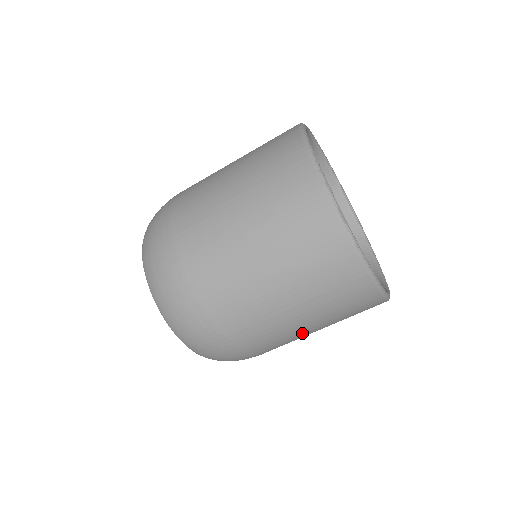
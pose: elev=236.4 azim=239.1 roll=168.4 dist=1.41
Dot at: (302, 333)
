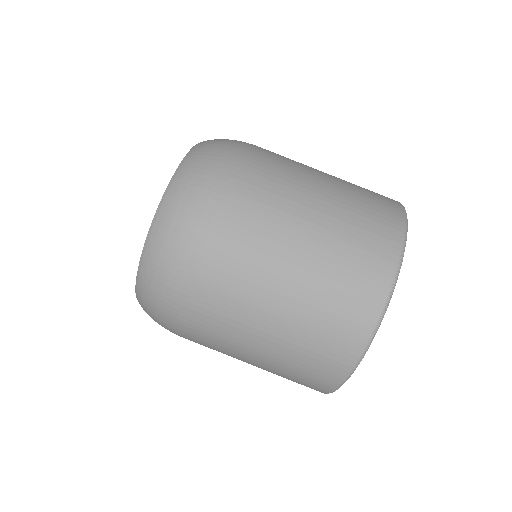
Dot at: (256, 322)
